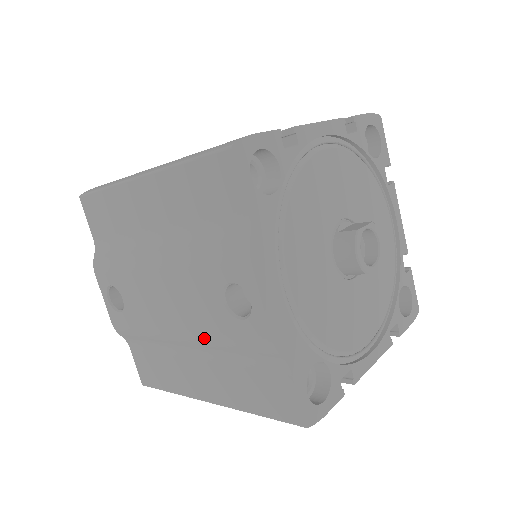
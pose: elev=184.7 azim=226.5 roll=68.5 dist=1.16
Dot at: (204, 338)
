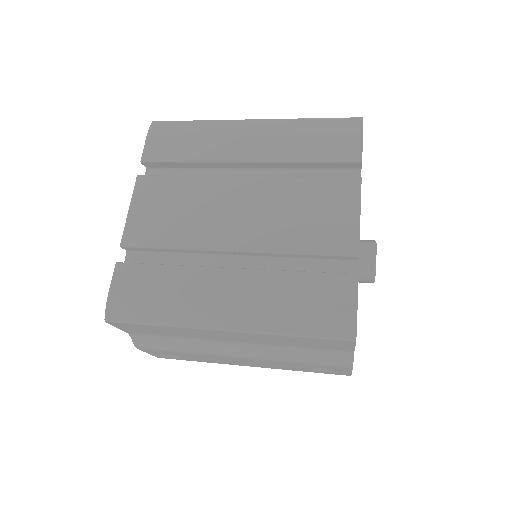
Dot at: occluded
